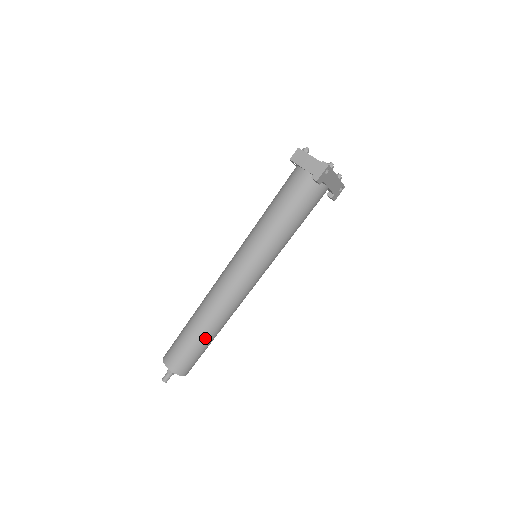
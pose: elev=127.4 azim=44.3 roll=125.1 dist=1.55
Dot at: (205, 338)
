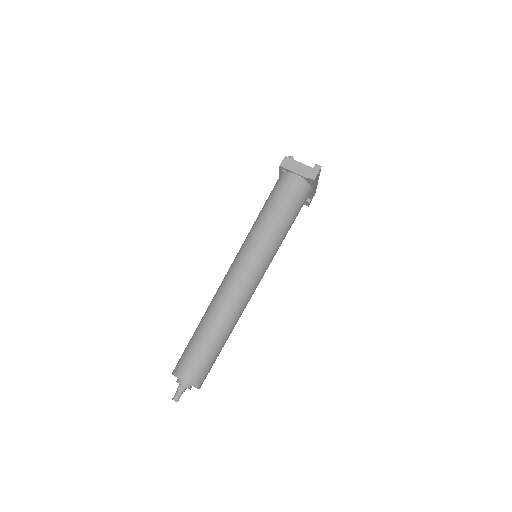
Dot at: (221, 342)
